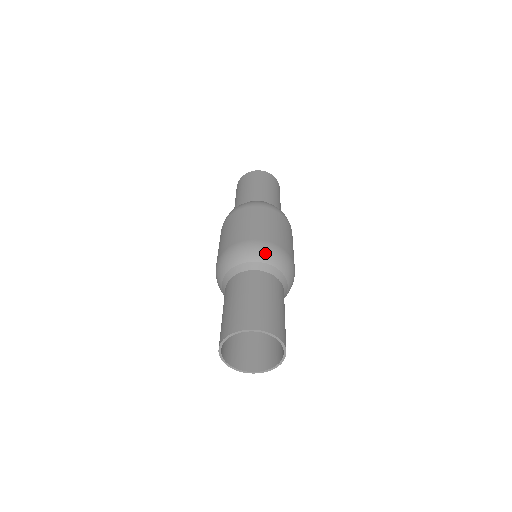
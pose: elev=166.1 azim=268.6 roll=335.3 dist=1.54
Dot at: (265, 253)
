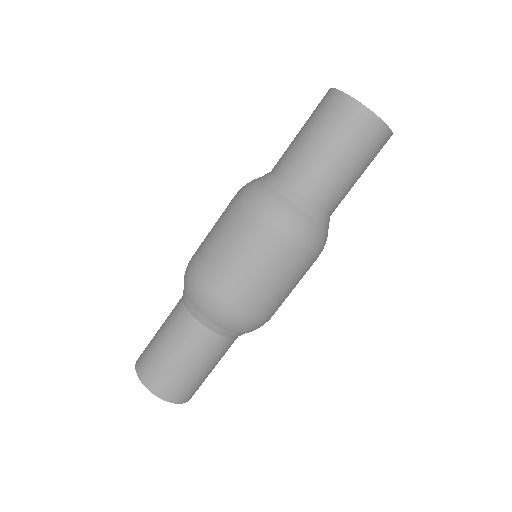
Dot at: (215, 315)
